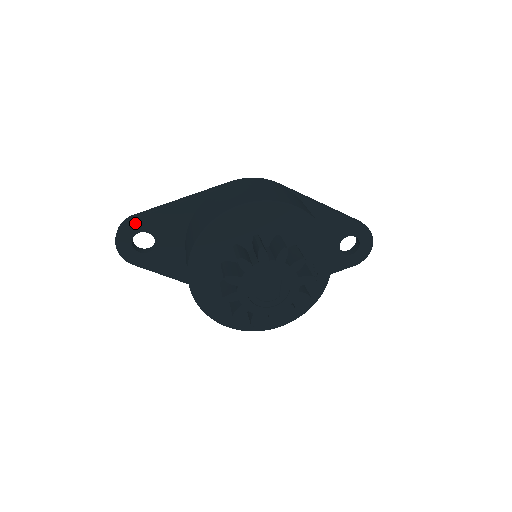
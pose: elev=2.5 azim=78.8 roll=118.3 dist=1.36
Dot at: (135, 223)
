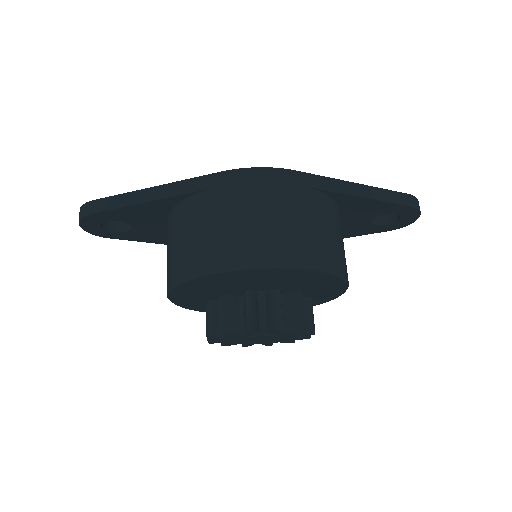
Dot at: (98, 215)
